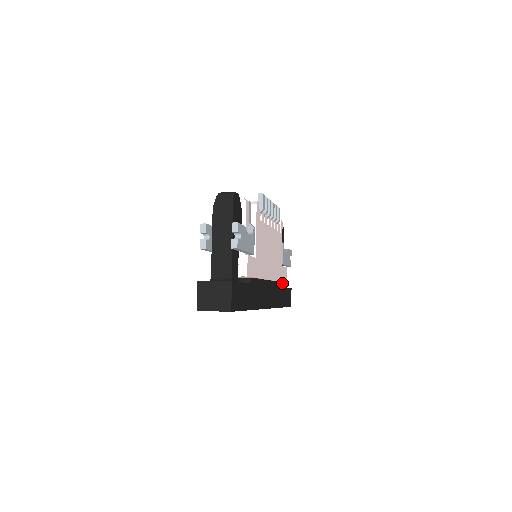
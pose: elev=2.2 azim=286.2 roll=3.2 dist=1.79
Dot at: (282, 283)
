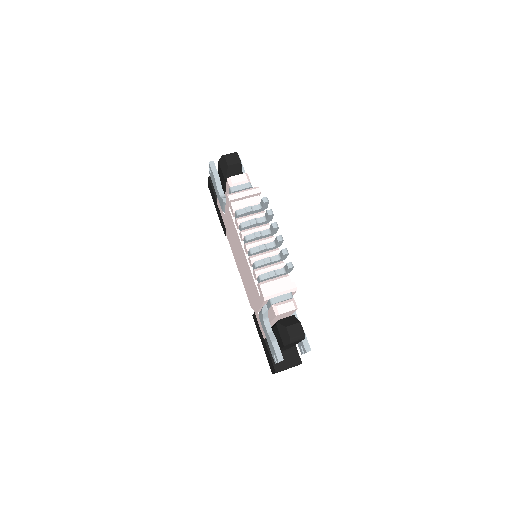
Dot at: occluded
